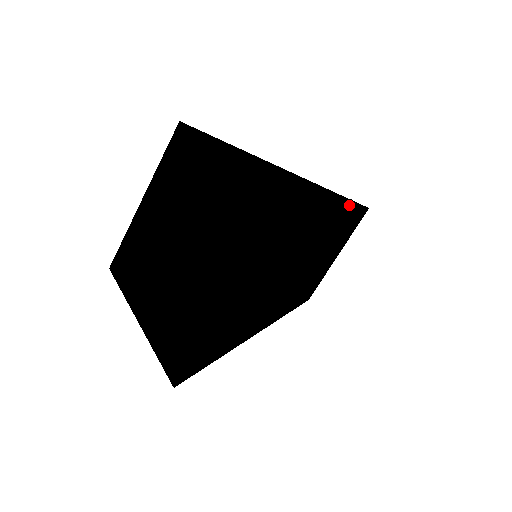
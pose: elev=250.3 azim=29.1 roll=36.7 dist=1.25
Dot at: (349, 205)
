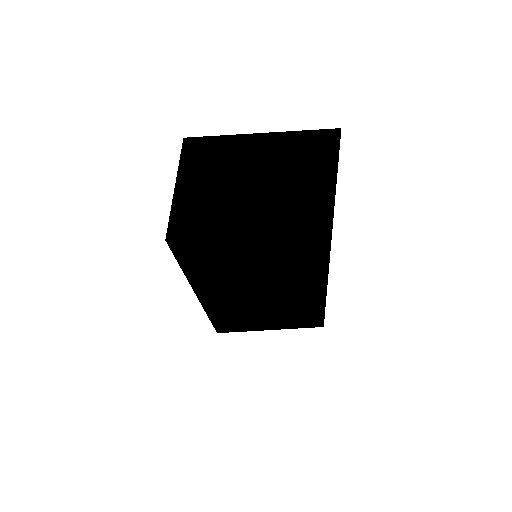
Dot at: (322, 308)
